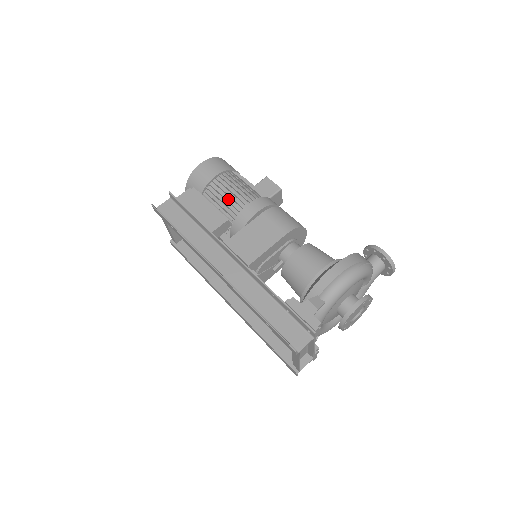
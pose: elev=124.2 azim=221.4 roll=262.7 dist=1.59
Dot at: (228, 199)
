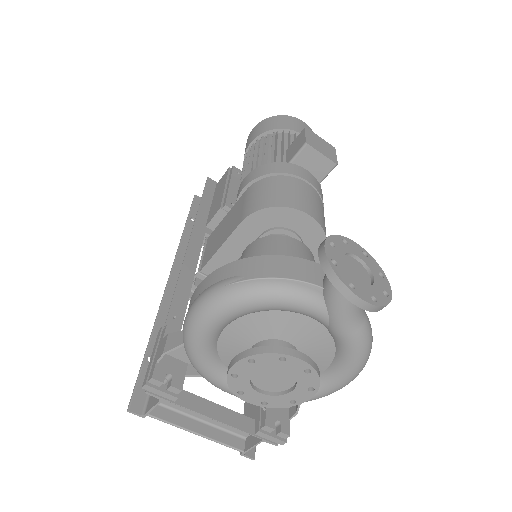
Dot at: occluded
